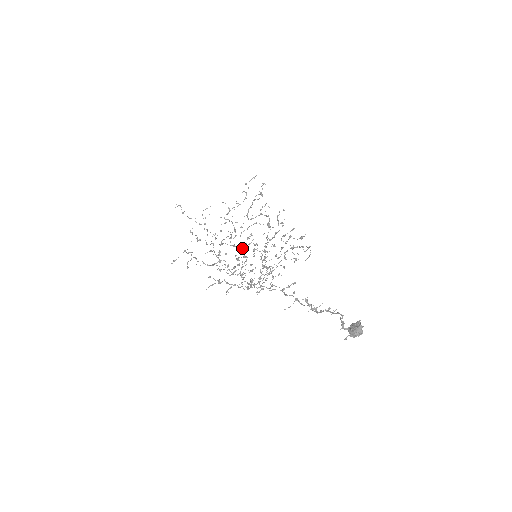
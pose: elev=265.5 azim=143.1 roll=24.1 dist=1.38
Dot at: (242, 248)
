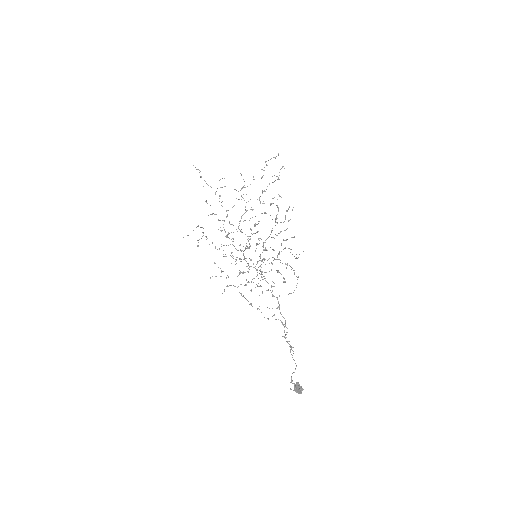
Dot at: occluded
